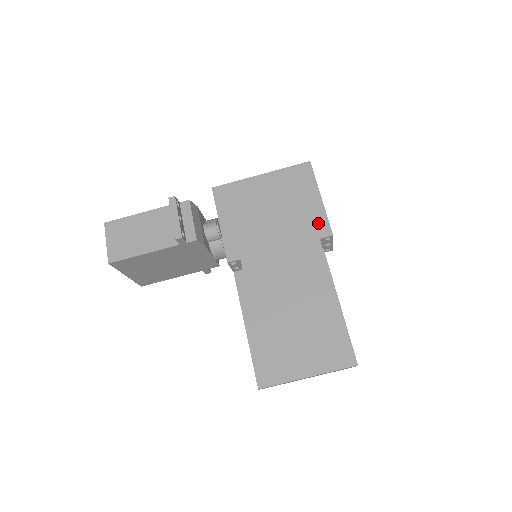
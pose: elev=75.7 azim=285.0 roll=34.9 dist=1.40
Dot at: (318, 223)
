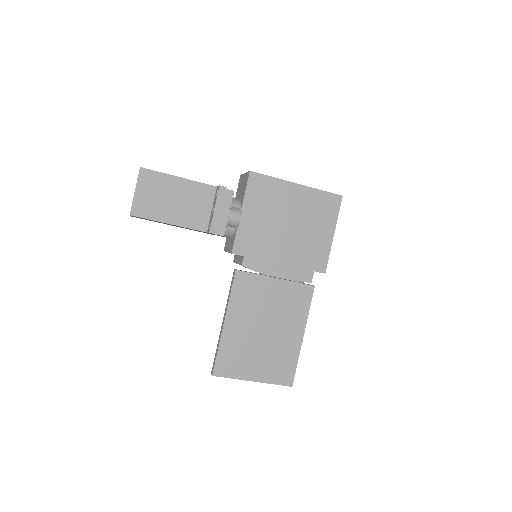
Dot at: (320, 257)
